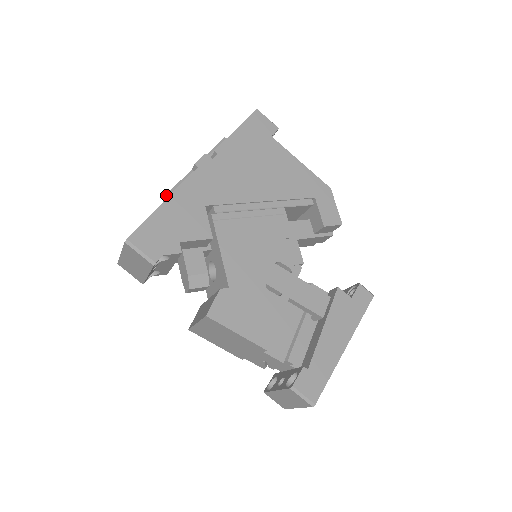
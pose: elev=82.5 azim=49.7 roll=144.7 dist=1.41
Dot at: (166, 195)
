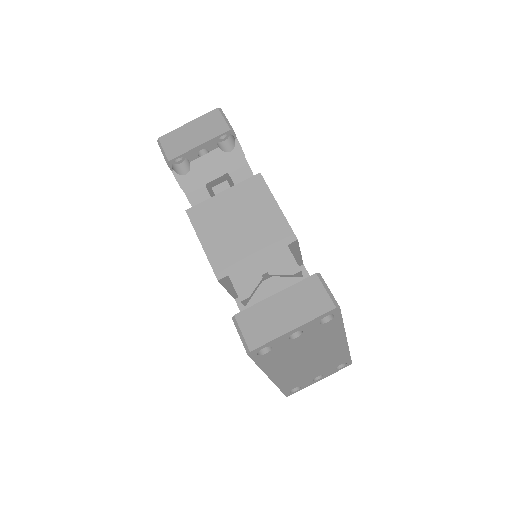
Dot at: occluded
